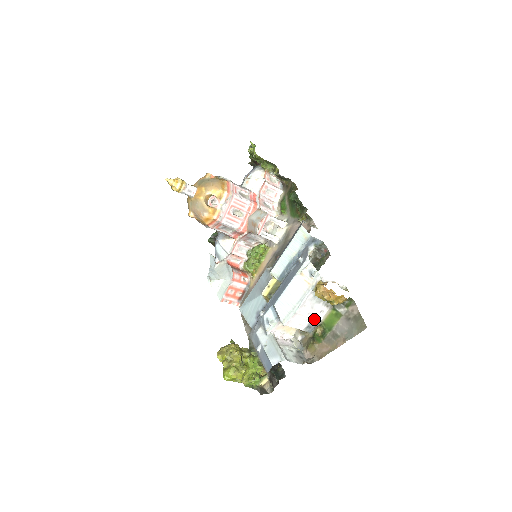
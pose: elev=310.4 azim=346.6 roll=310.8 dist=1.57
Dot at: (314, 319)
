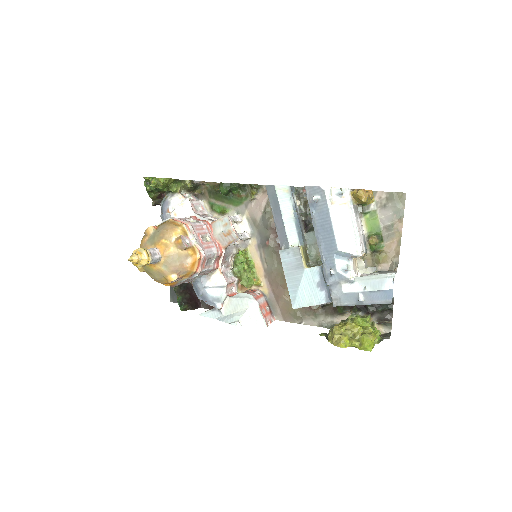
Dot at: (363, 236)
